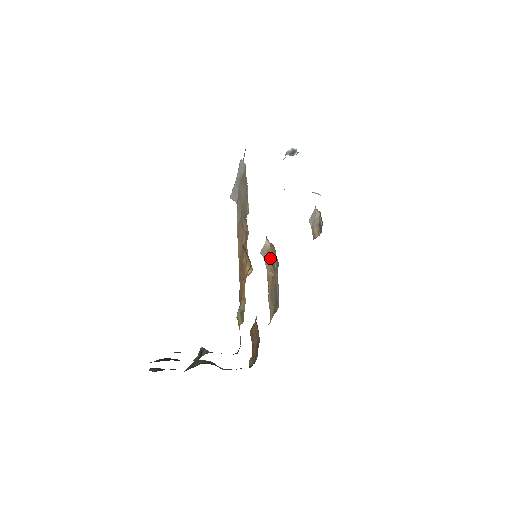
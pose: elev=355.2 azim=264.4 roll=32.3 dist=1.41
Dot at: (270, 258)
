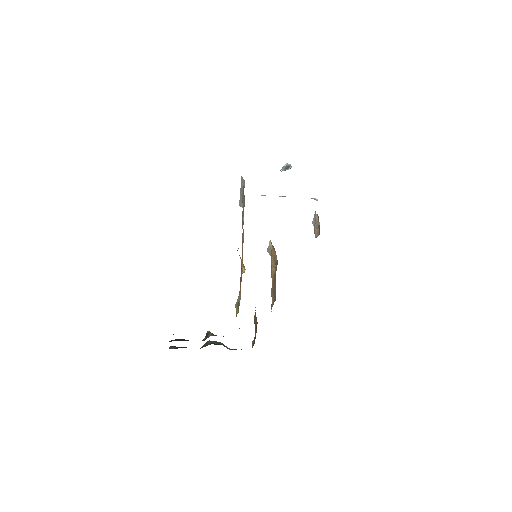
Dot at: (273, 256)
